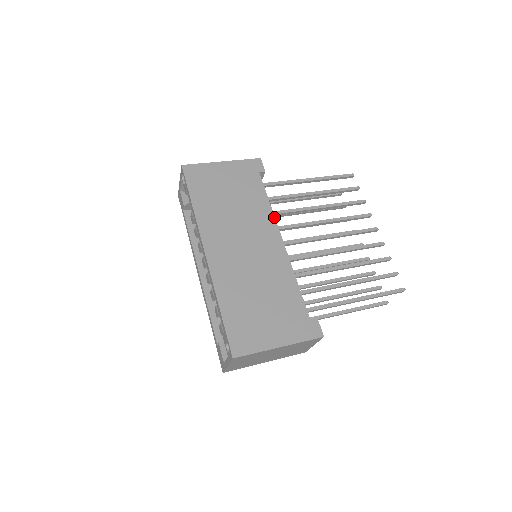
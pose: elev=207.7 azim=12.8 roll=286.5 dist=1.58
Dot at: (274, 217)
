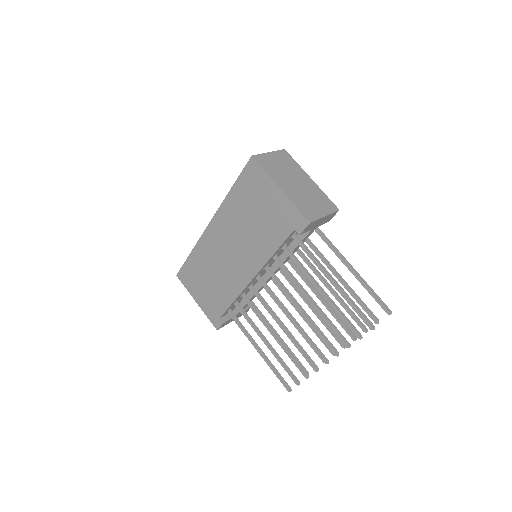
Dot at: (265, 264)
